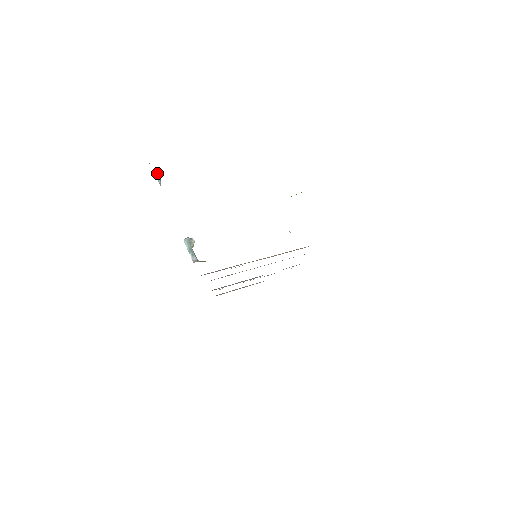
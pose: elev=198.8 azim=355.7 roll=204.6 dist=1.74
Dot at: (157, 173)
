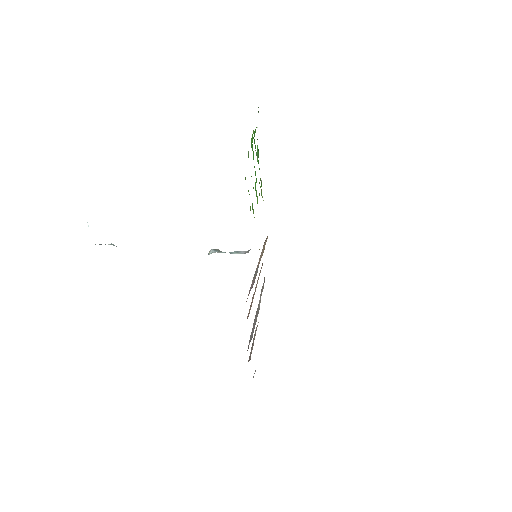
Dot at: occluded
